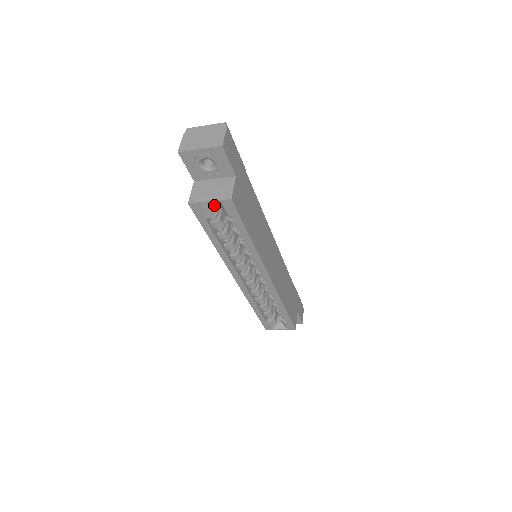
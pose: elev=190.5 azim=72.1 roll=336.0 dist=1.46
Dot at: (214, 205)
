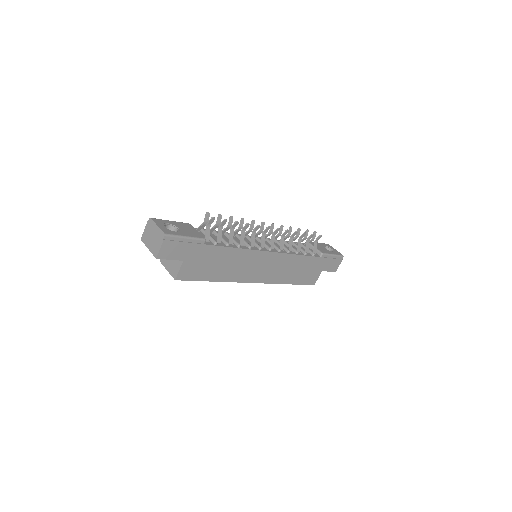
Dot at: occluded
